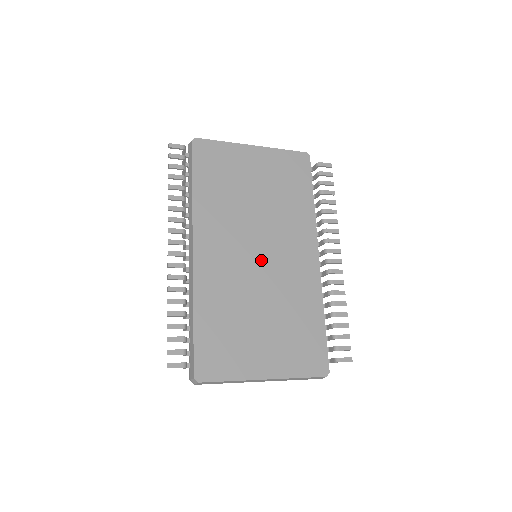
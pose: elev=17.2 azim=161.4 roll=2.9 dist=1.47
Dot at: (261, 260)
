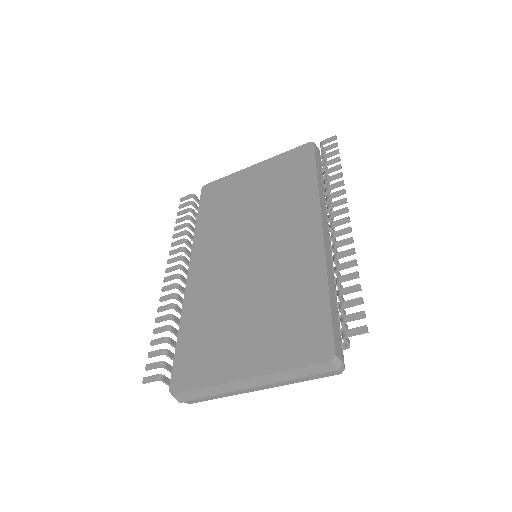
Dot at: (253, 255)
